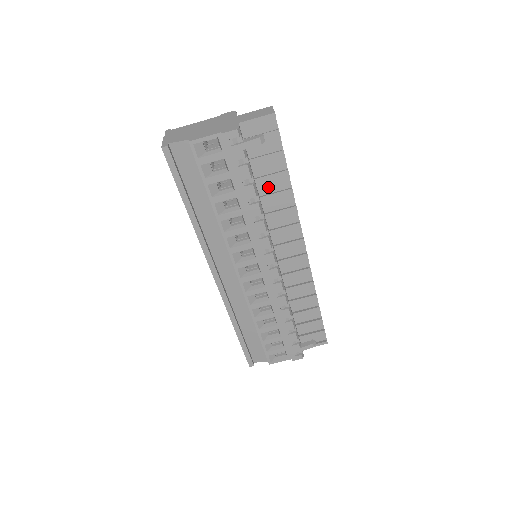
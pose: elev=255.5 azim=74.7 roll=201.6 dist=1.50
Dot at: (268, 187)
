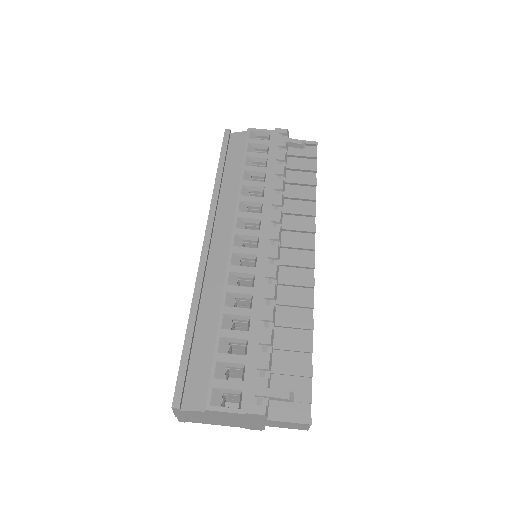
Dot at: (294, 189)
